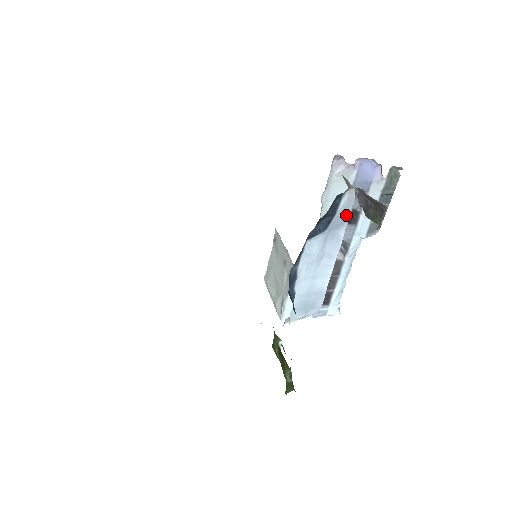
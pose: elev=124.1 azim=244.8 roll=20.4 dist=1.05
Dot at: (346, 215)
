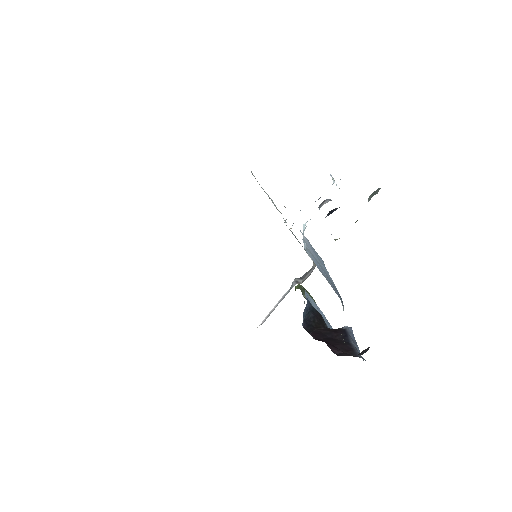
Dot at: occluded
